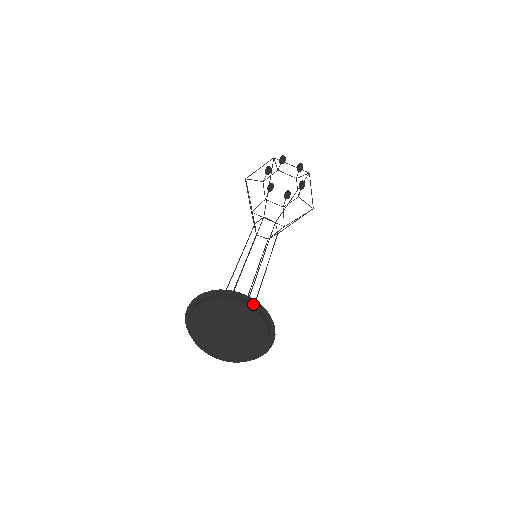
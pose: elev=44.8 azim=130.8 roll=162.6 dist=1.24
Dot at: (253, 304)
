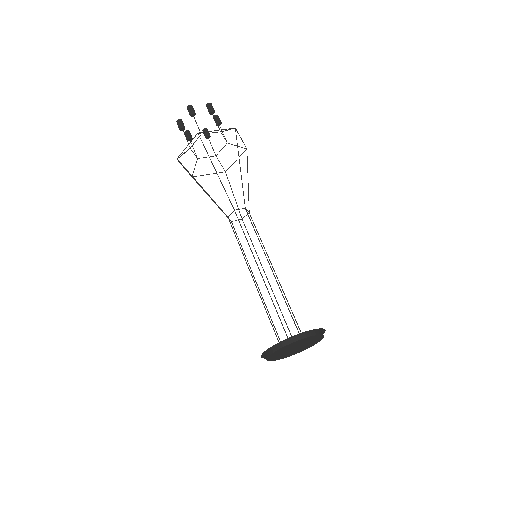
Dot at: (310, 332)
